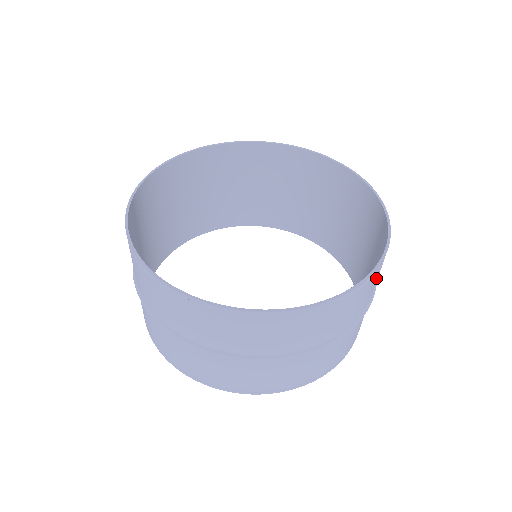
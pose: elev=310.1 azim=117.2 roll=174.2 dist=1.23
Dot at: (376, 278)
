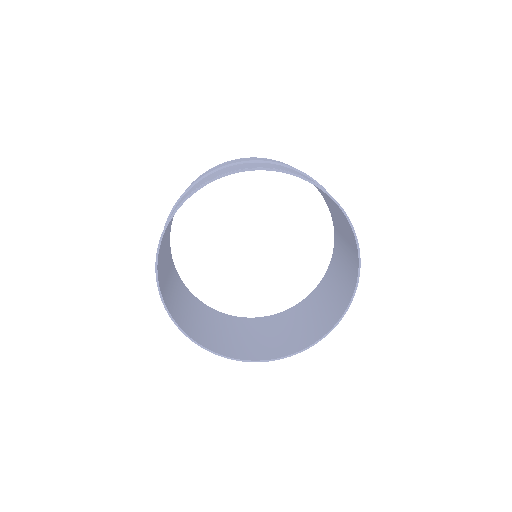
Dot at: occluded
